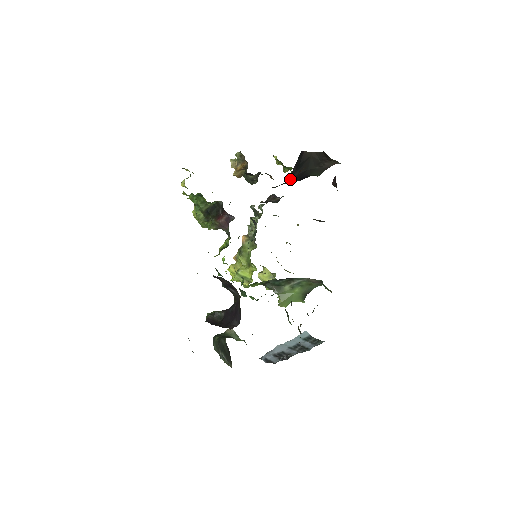
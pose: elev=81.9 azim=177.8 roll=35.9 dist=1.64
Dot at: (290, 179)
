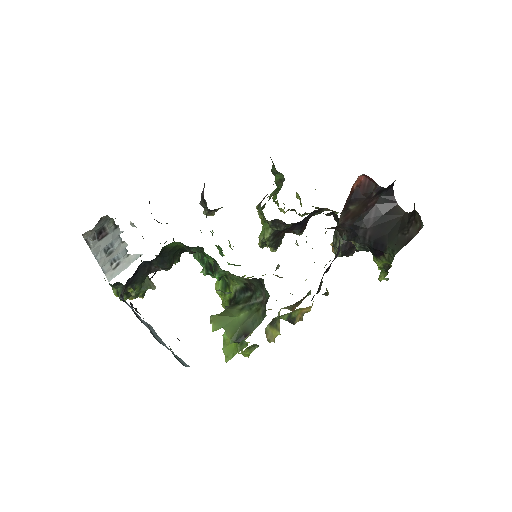
Dot at: (363, 231)
